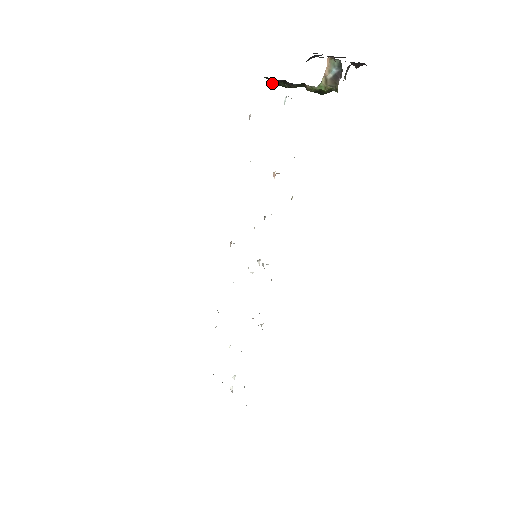
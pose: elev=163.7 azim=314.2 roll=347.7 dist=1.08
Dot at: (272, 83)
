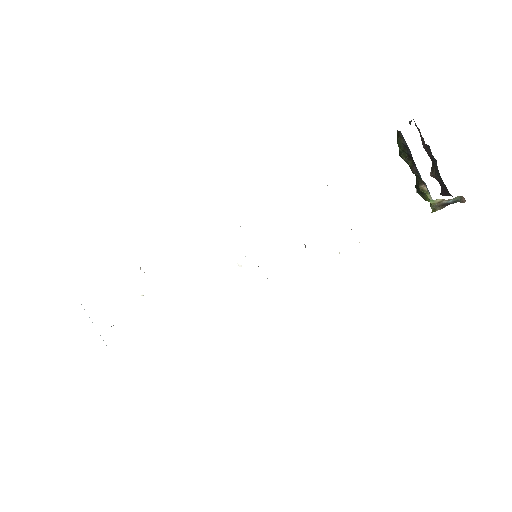
Dot at: (398, 142)
